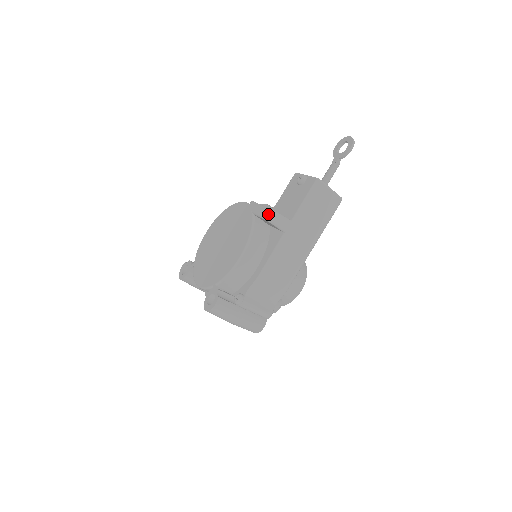
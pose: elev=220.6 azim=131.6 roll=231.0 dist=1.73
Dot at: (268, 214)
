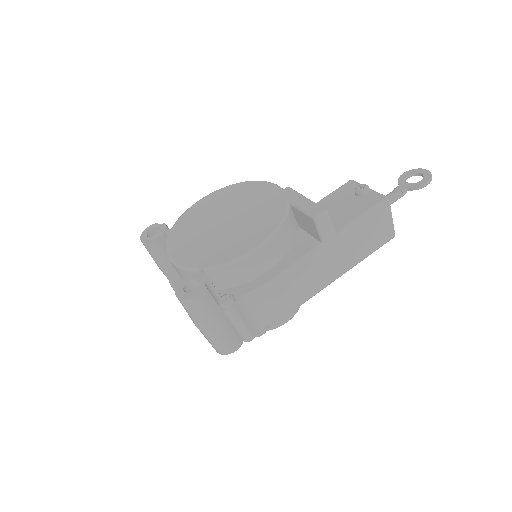
Dot at: (316, 210)
